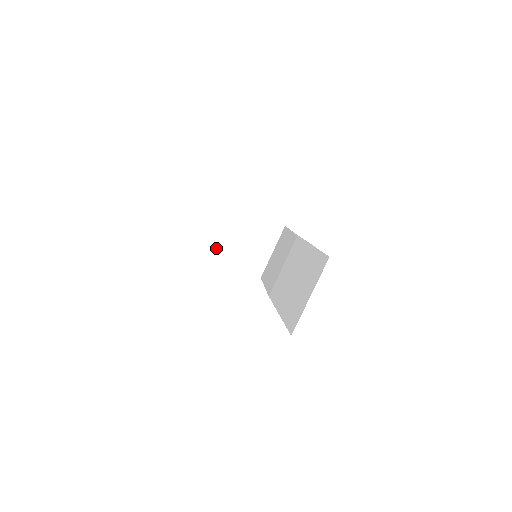
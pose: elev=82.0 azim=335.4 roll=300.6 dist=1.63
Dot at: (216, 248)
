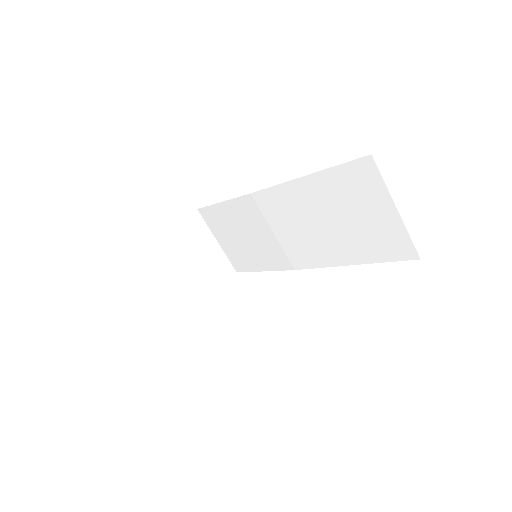
Dot at: (181, 306)
